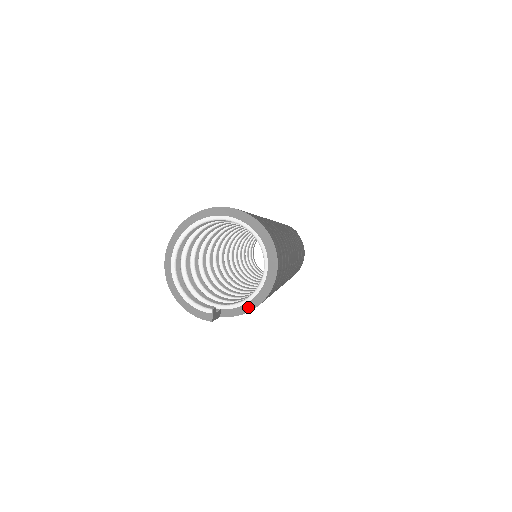
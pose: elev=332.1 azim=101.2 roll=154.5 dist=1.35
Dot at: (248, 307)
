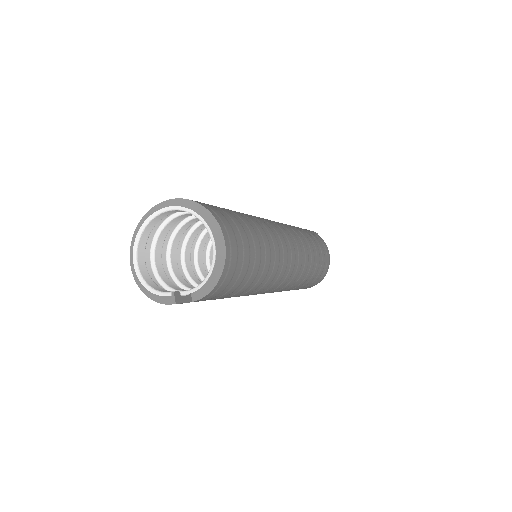
Dot at: (211, 284)
